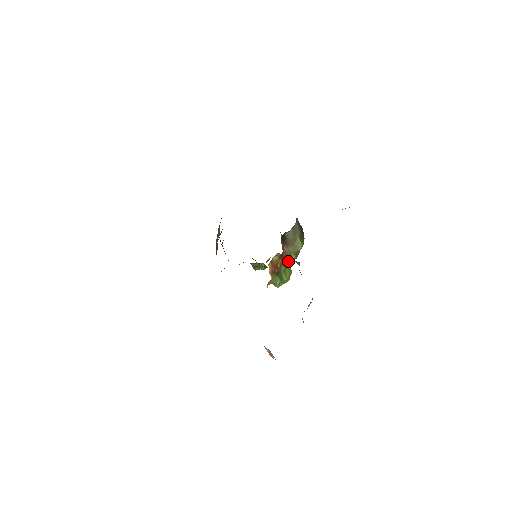
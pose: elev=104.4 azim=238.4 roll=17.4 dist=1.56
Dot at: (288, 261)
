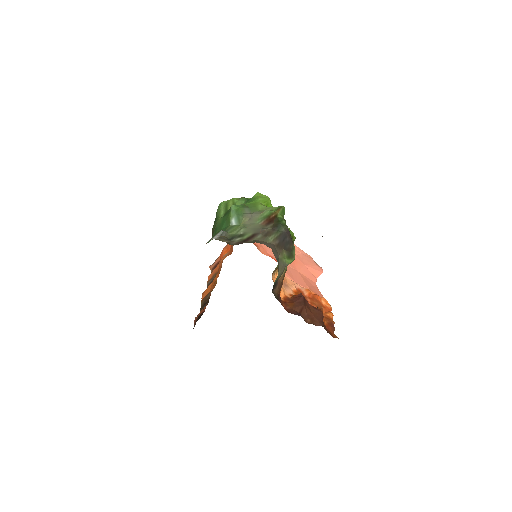
Dot at: occluded
